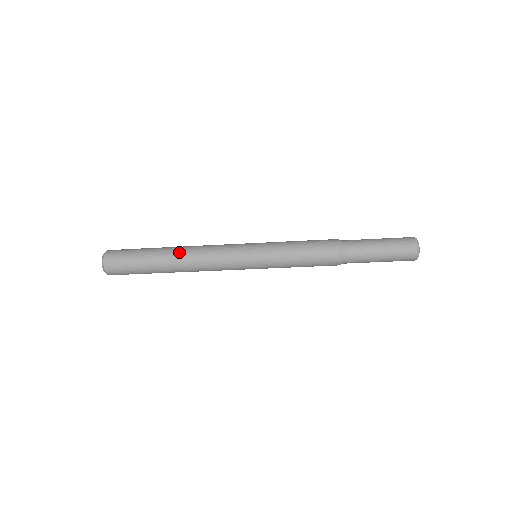
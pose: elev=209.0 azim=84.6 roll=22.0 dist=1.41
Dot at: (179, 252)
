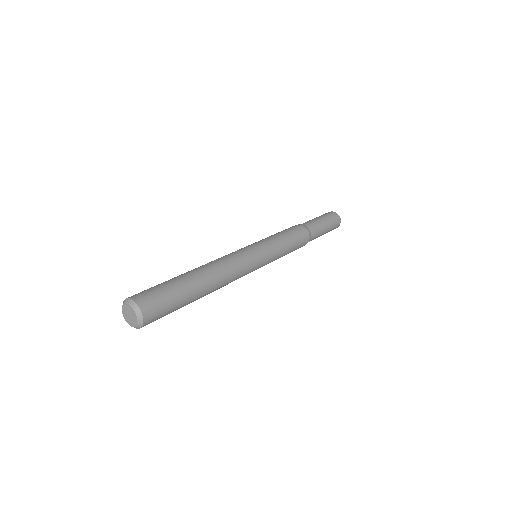
Dot at: occluded
